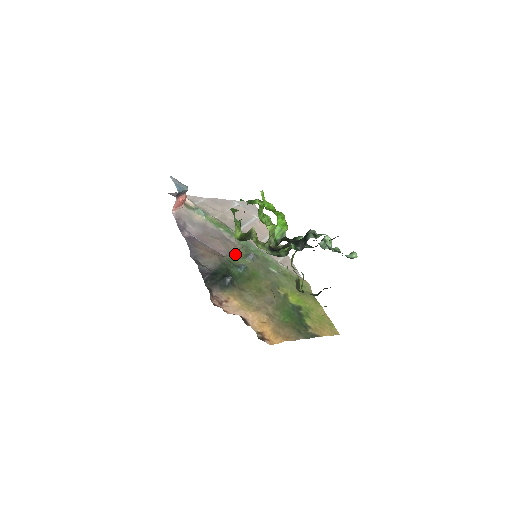
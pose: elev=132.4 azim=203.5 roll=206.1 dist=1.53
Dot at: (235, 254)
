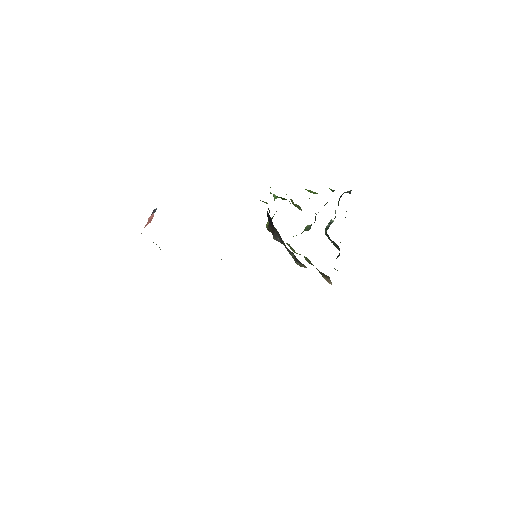
Dot at: occluded
